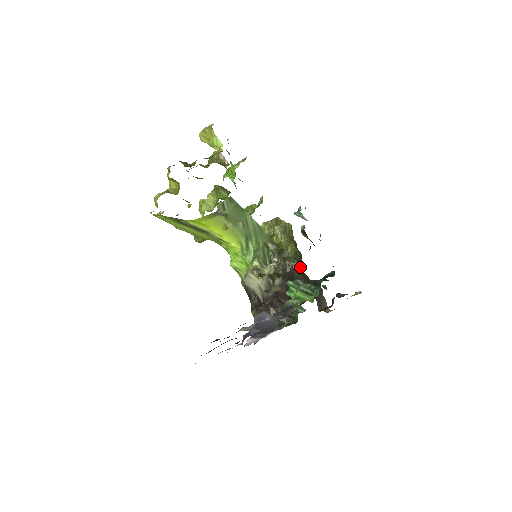
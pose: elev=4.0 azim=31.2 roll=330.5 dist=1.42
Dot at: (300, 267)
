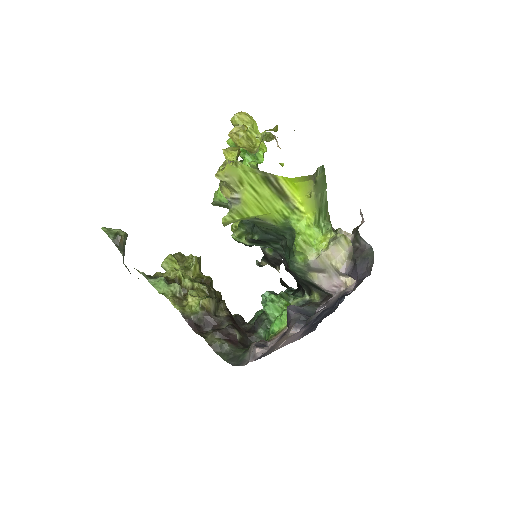
Dot at: (222, 300)
